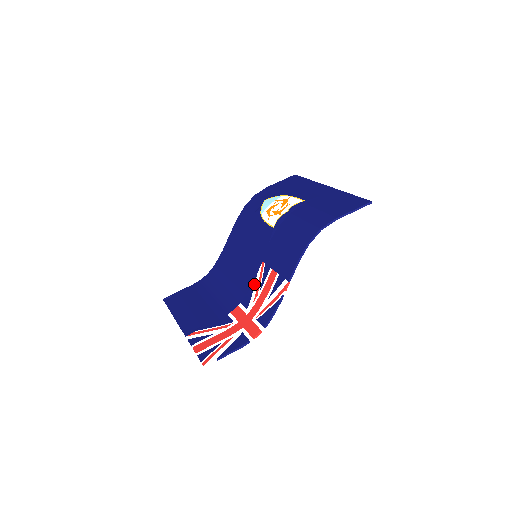
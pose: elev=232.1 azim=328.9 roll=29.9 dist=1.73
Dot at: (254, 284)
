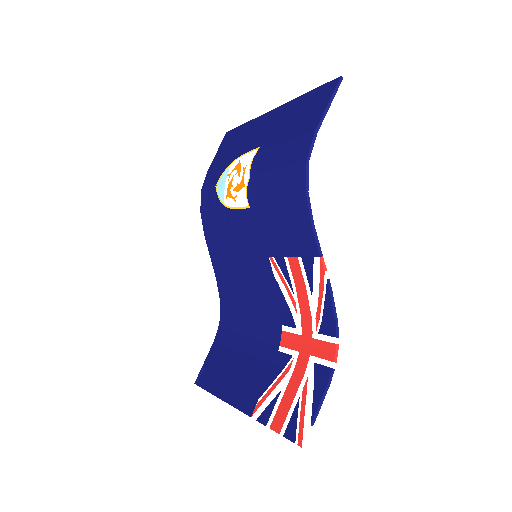
Dot at: (280, 291)
